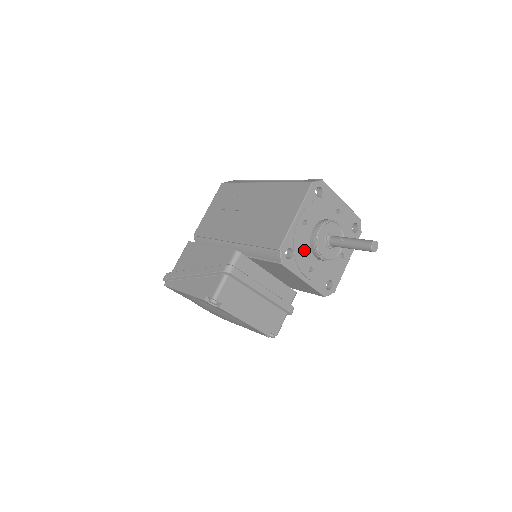
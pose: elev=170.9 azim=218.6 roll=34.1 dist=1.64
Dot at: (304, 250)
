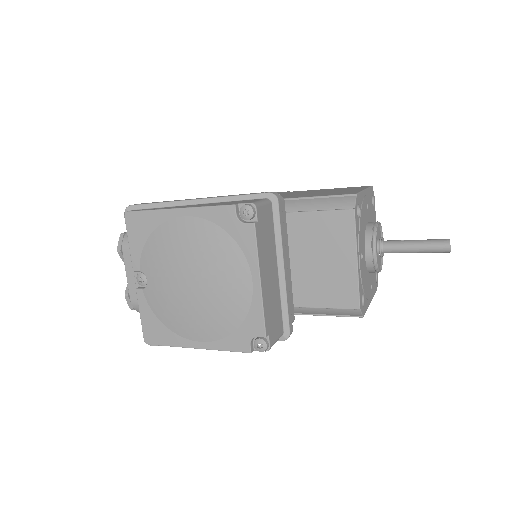
Dot at: (363, 228)
